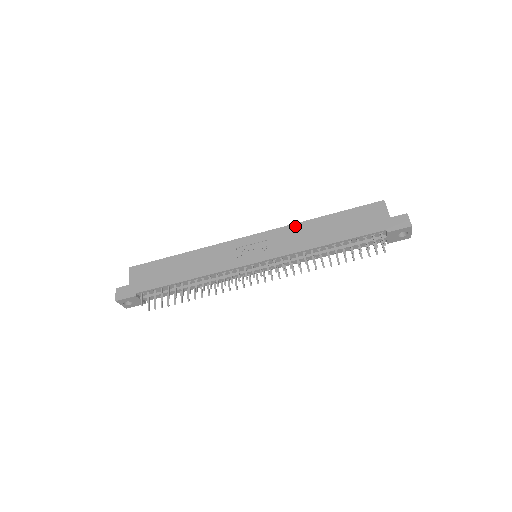
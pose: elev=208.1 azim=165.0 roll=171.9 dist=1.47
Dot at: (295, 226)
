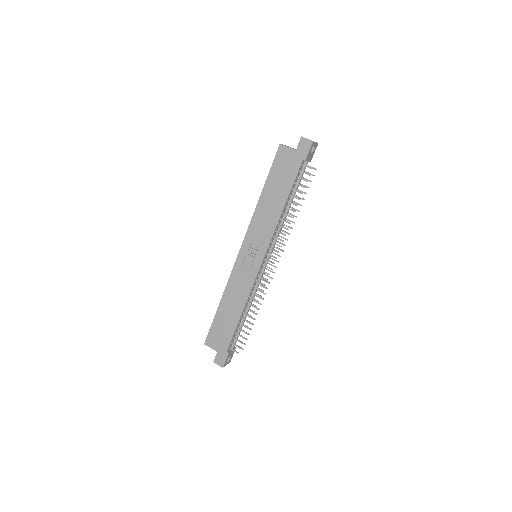
Dot at: (255, 217)
